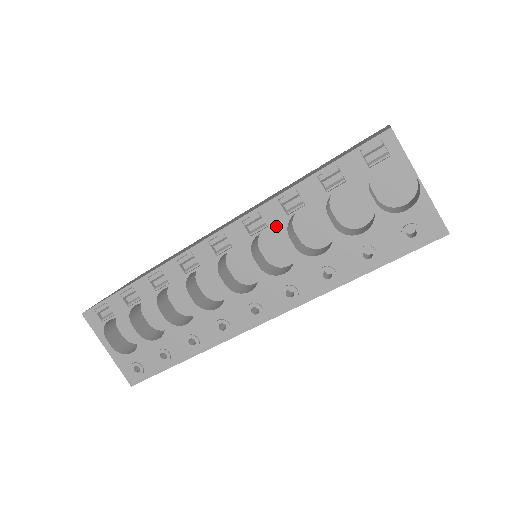
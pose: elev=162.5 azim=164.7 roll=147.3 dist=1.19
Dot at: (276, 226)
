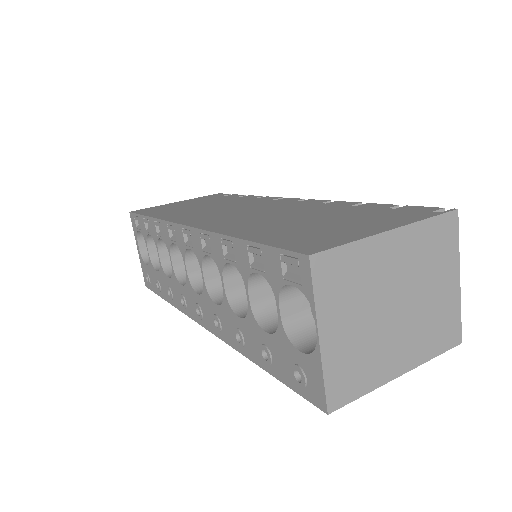
Dot at: (217, 260)
